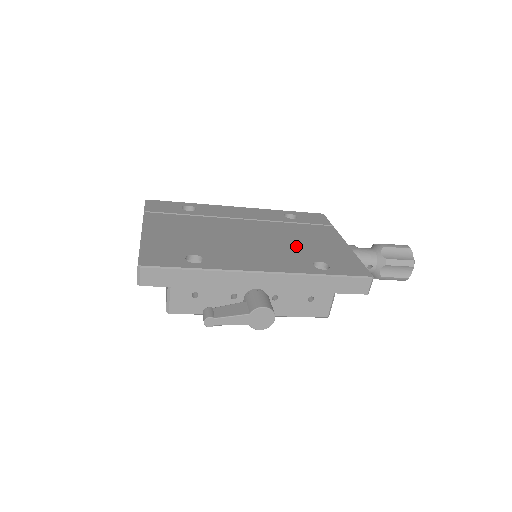
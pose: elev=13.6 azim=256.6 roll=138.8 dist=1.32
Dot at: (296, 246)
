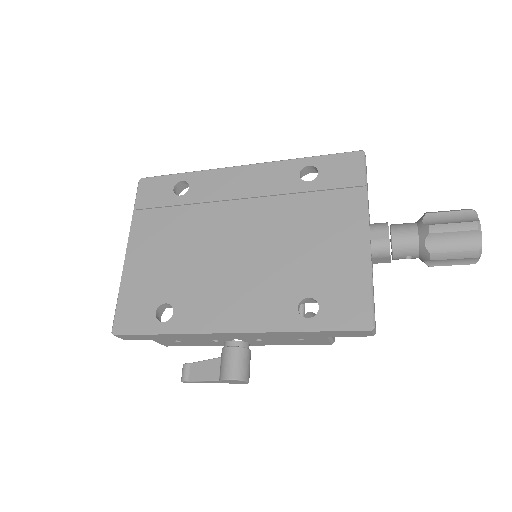
Dot at: (291, 259)
